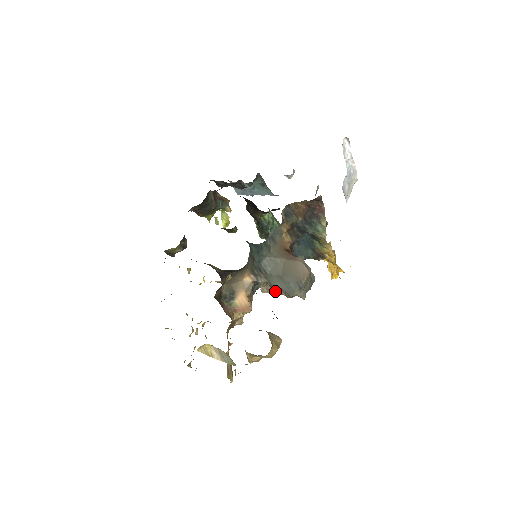
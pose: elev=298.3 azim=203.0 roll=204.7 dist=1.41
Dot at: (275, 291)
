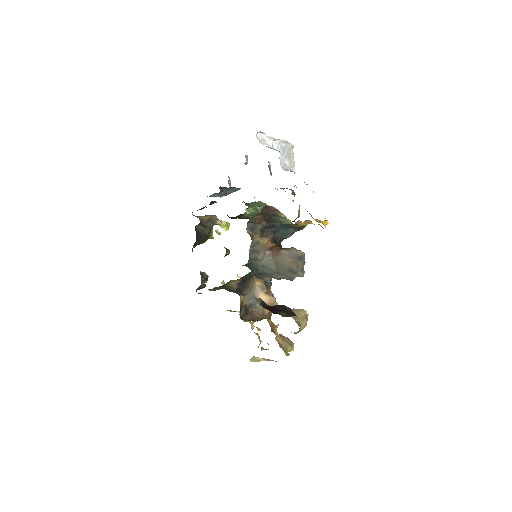
Dot at: occluded
